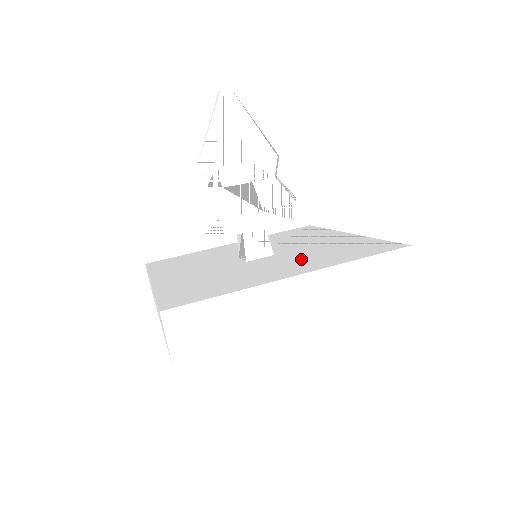
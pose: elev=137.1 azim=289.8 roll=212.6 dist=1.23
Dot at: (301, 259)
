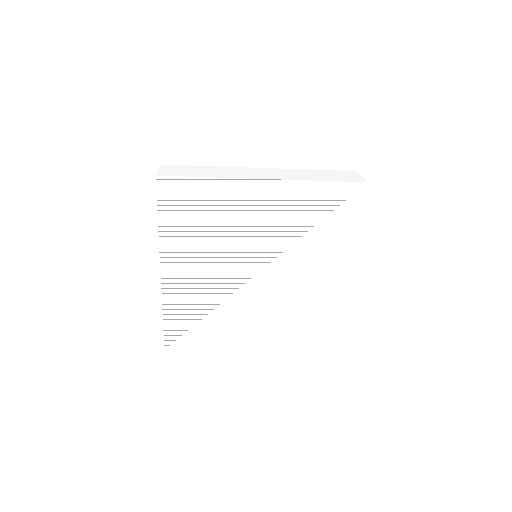
Dot at: occluded
